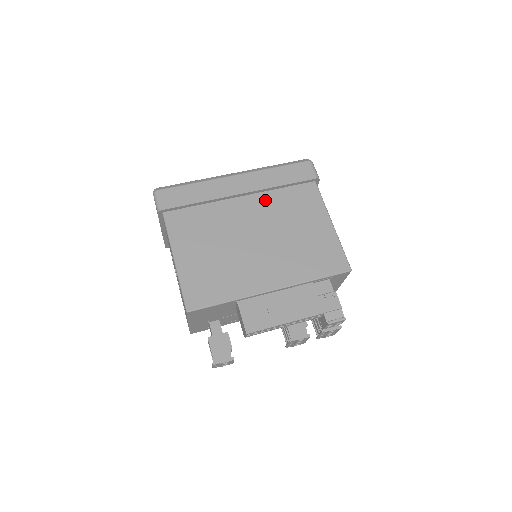
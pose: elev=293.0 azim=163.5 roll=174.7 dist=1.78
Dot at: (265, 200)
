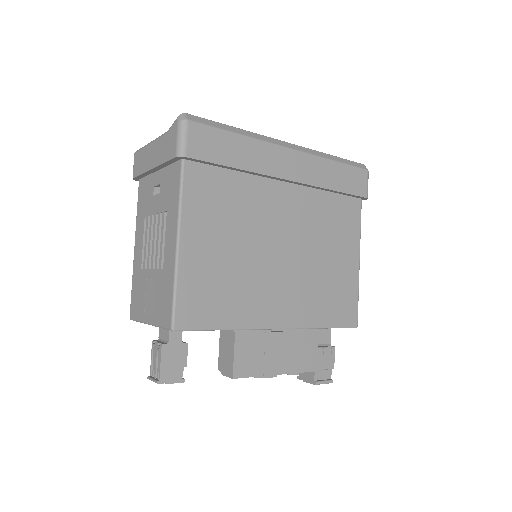
Dot at: (308, 200)
